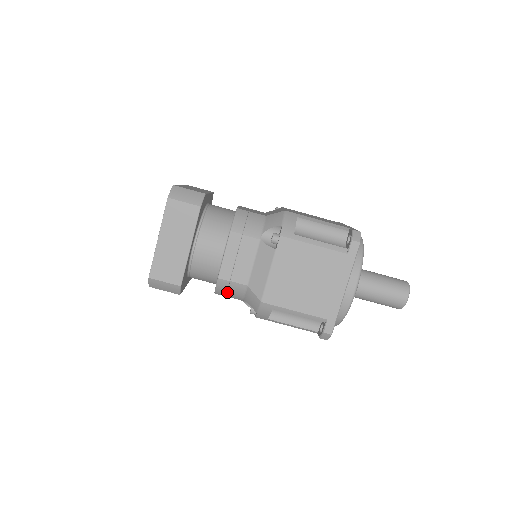
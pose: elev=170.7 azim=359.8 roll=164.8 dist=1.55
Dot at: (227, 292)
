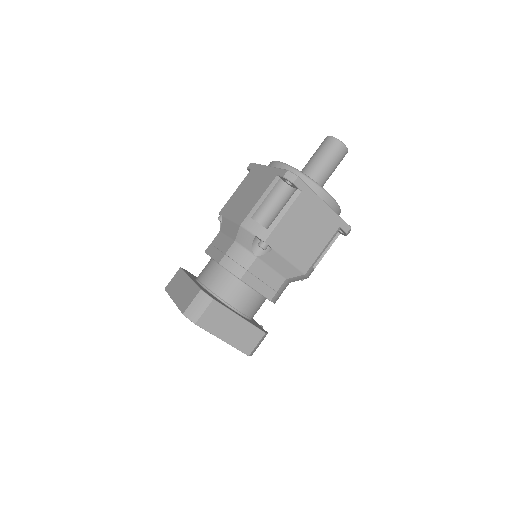
Dot at: (238, 264)
